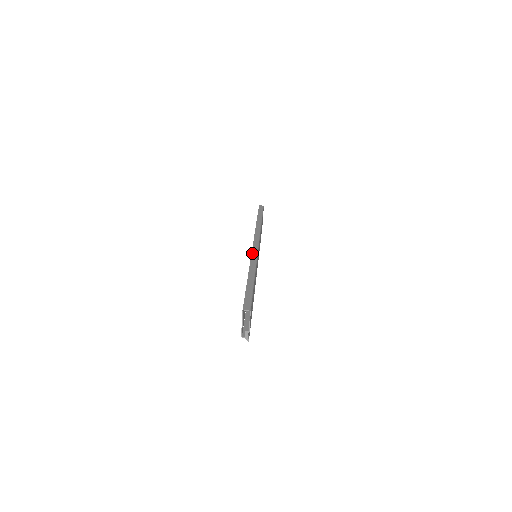
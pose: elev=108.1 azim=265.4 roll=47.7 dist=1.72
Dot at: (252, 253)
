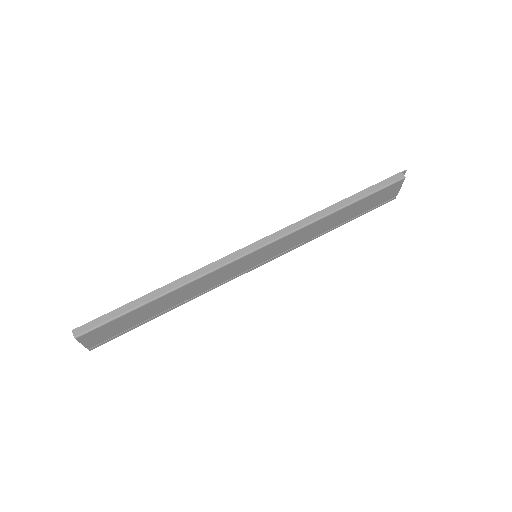
Dot at: (222, 258)
